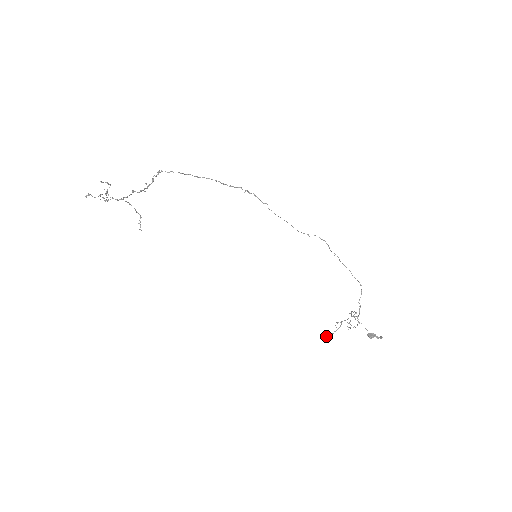
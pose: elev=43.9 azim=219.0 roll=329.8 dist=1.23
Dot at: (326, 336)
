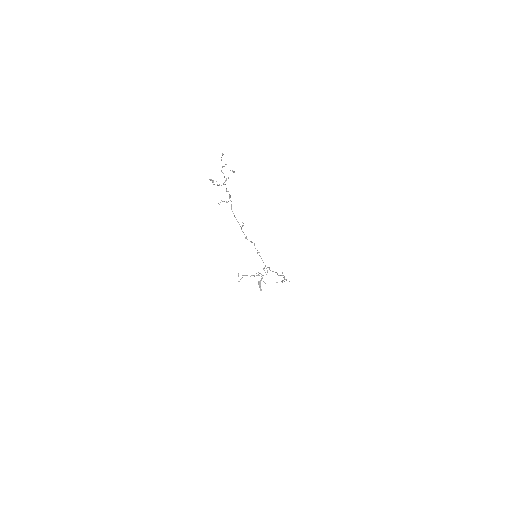
Dot at: occluded
